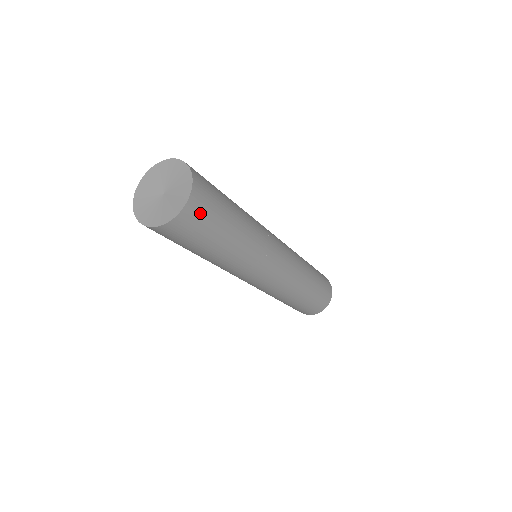
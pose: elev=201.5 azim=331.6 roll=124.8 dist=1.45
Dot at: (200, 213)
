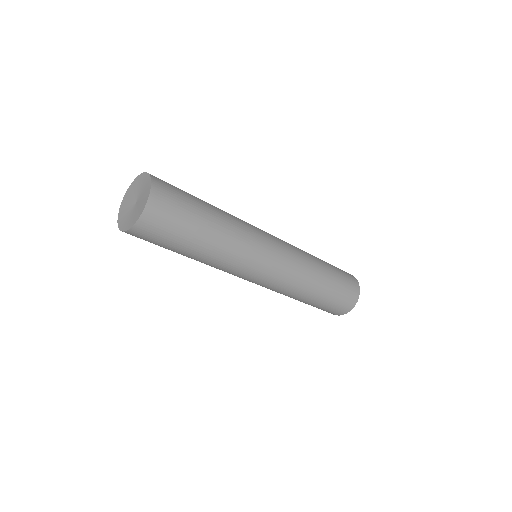
Dot at: (158, 224)
